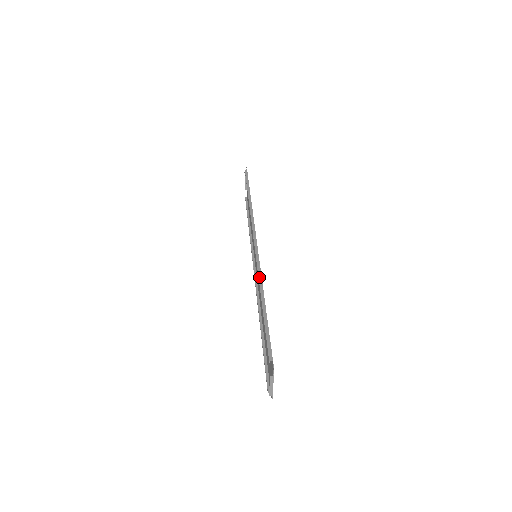
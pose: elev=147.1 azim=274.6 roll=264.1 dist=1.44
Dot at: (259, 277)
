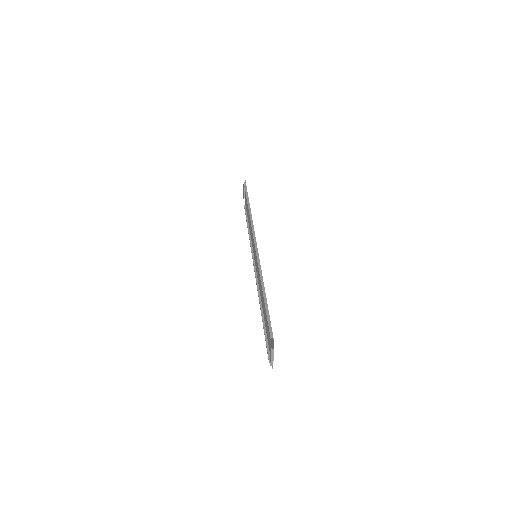
Dot at: (260, 273)
